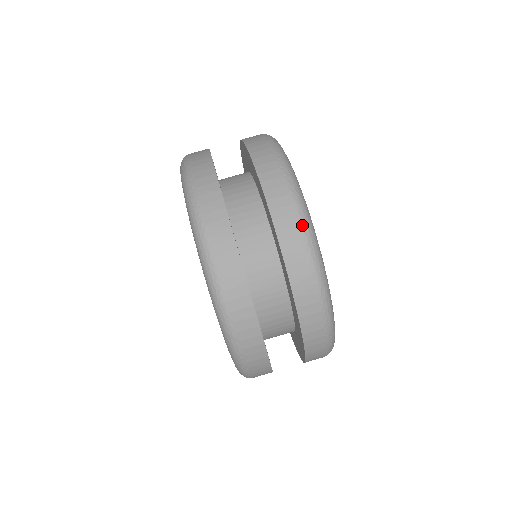
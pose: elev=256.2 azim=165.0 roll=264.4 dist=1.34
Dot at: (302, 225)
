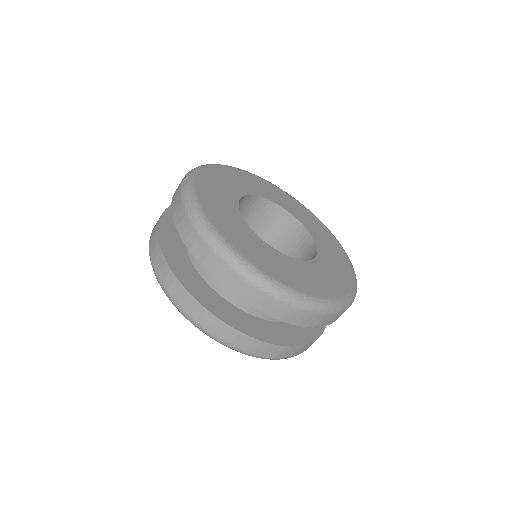
Dot at: (257, 287)
